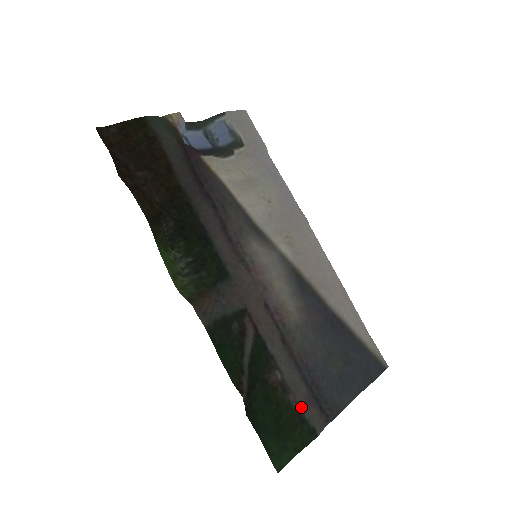
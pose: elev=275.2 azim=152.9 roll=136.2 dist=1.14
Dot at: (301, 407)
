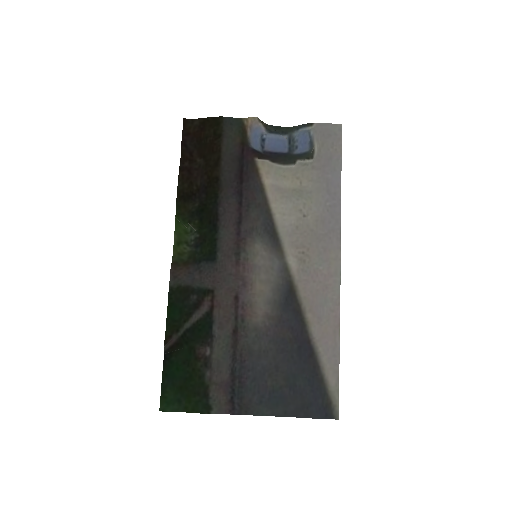
Dot at: (211, 385)
